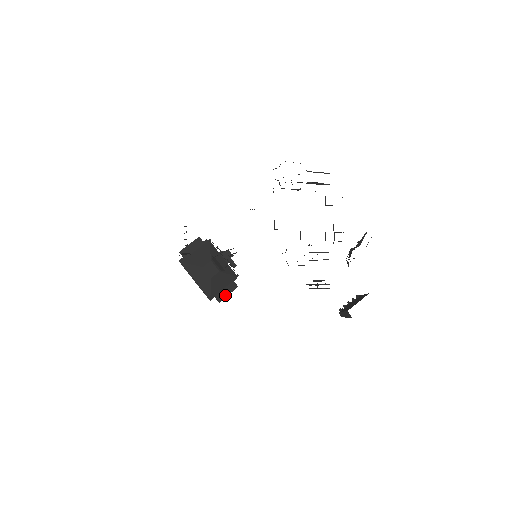
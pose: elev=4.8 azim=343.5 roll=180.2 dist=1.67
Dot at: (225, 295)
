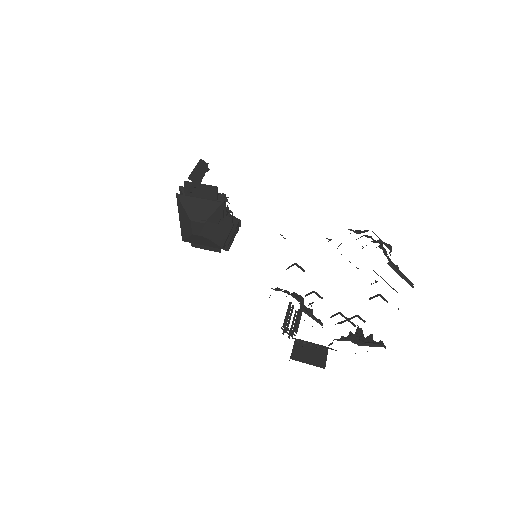
Dot at: (202, 247)
